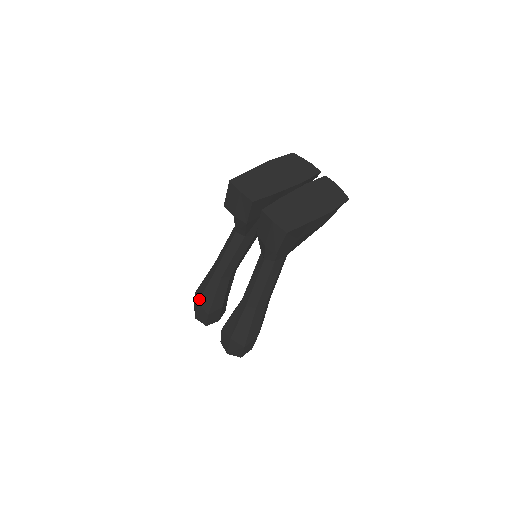
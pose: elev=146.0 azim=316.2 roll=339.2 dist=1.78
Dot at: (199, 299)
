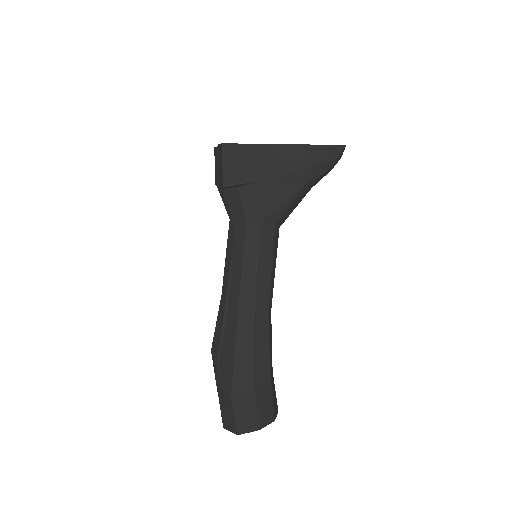
Dot at: (212, 344)
